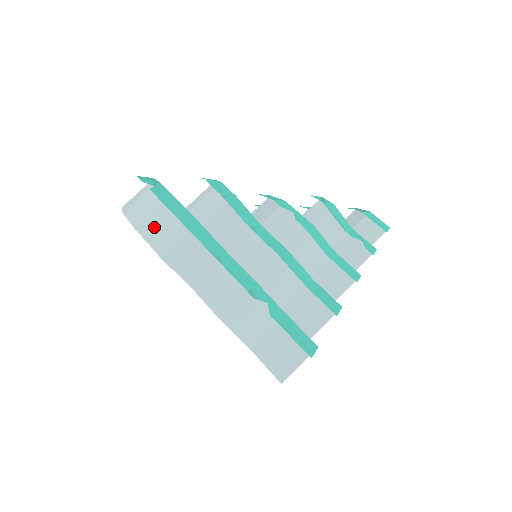
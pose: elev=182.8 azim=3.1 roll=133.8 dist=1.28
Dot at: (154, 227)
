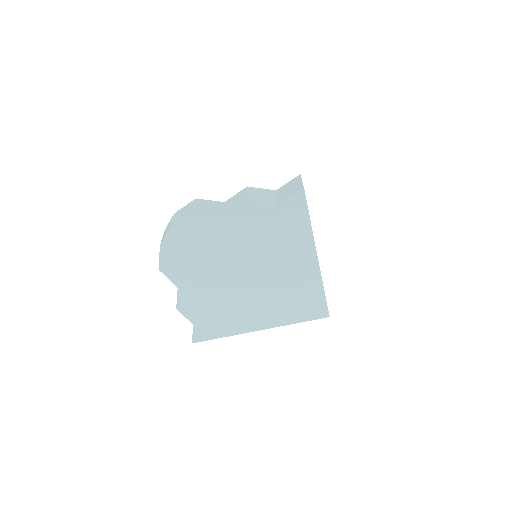
Dot at: (178, 219)
